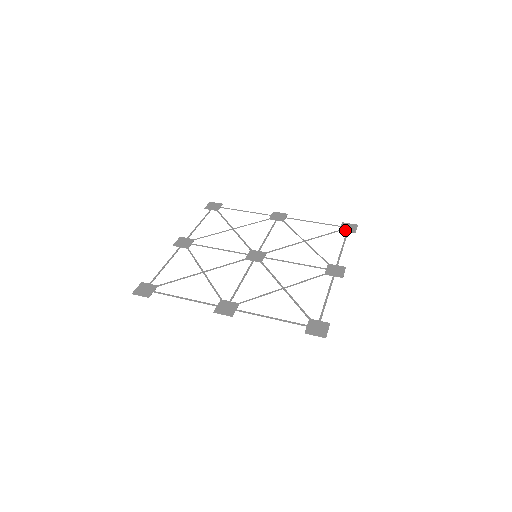
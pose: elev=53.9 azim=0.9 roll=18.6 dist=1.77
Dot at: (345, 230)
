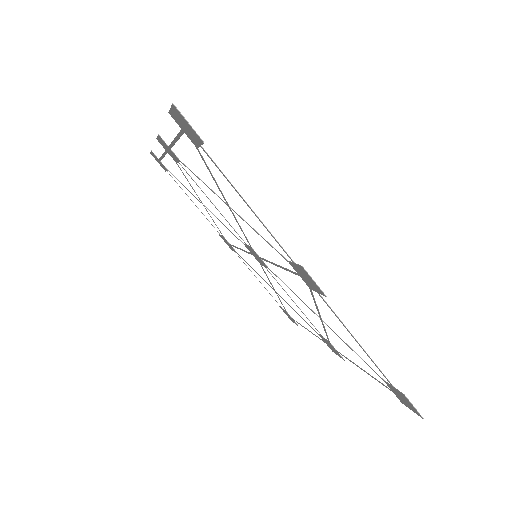
Dot at: (393, 386)
